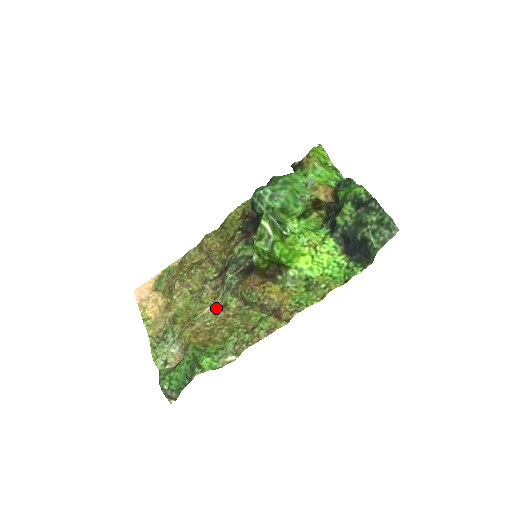
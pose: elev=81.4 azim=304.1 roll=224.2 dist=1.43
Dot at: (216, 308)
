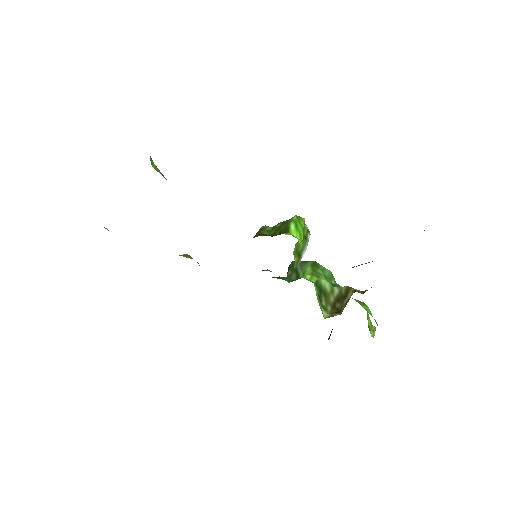
Dot at: occluded
